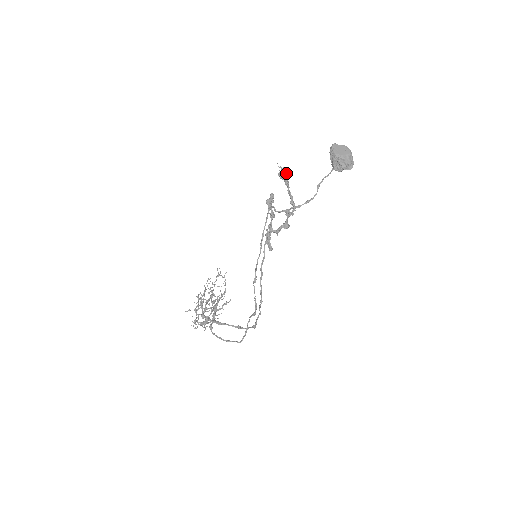
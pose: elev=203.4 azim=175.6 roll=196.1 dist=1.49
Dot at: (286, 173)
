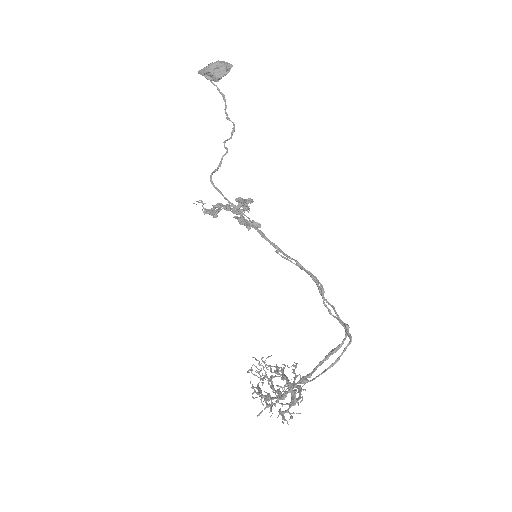
Dot at: occluded
